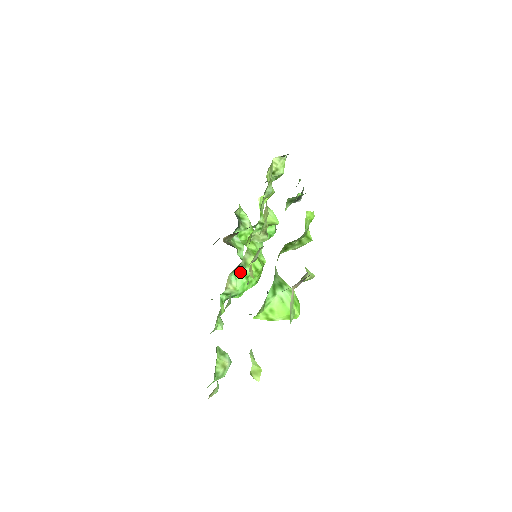
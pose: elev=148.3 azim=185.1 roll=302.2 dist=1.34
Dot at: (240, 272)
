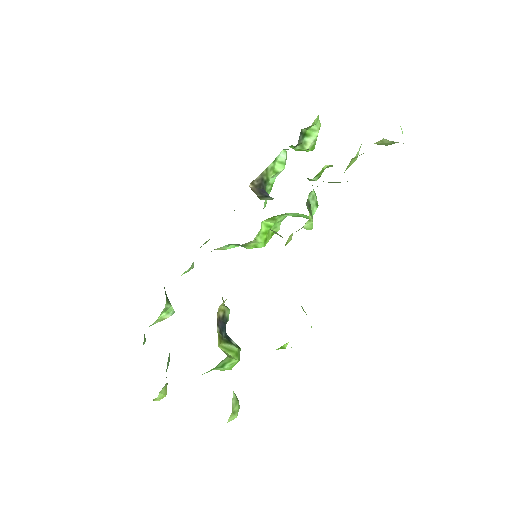
Dot at: (236, 244)
